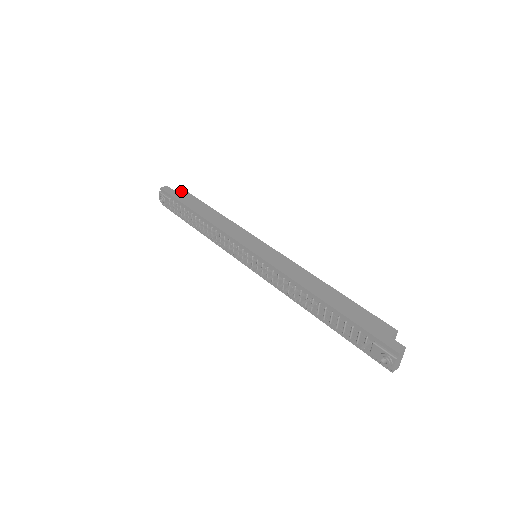
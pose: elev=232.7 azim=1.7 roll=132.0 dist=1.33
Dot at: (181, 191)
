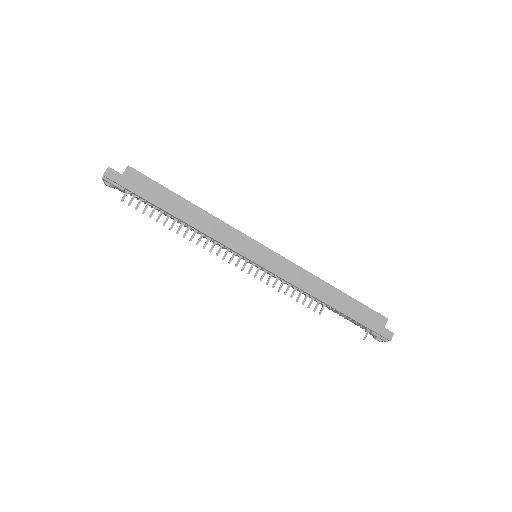
Dot at: (133, 175)
